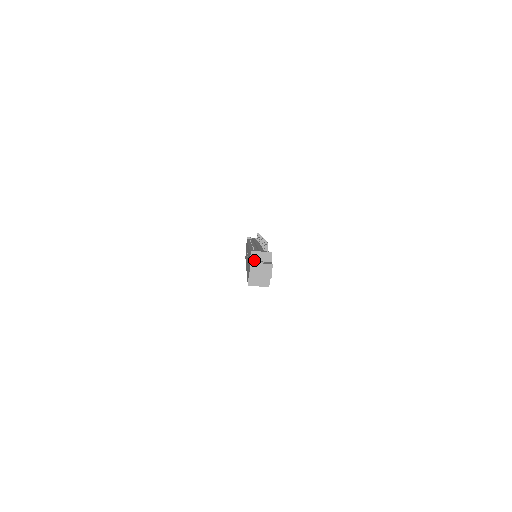
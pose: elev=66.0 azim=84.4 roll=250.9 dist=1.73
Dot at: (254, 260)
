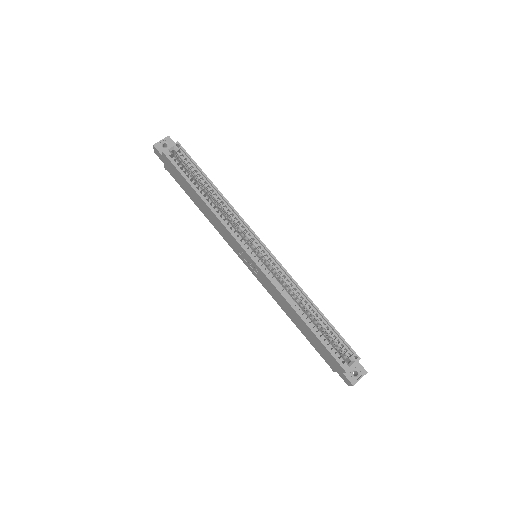
Dot at: occluded
